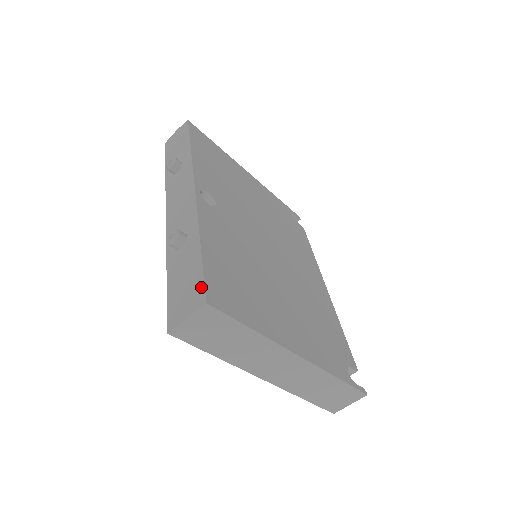
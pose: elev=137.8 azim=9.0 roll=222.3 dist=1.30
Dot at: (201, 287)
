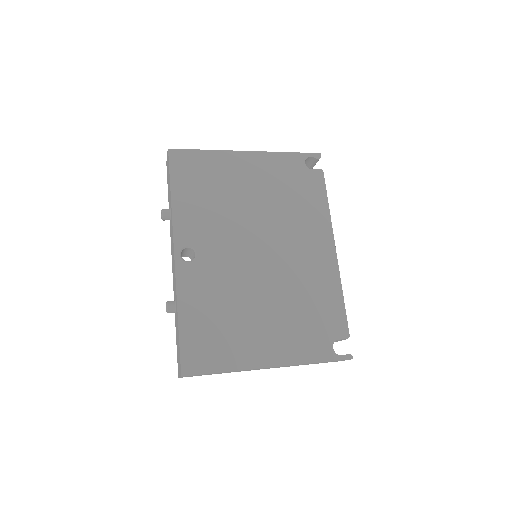
Dot at: (180, 361)
